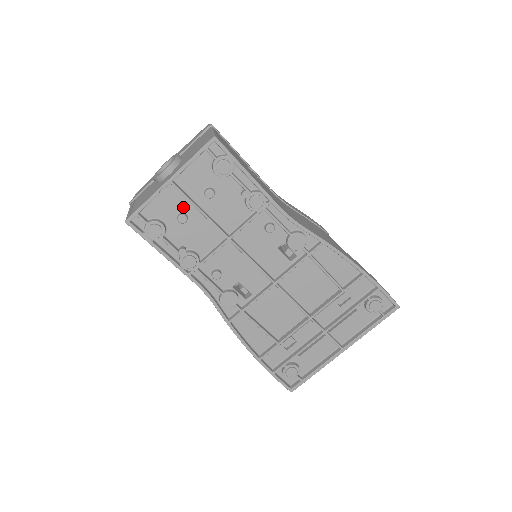
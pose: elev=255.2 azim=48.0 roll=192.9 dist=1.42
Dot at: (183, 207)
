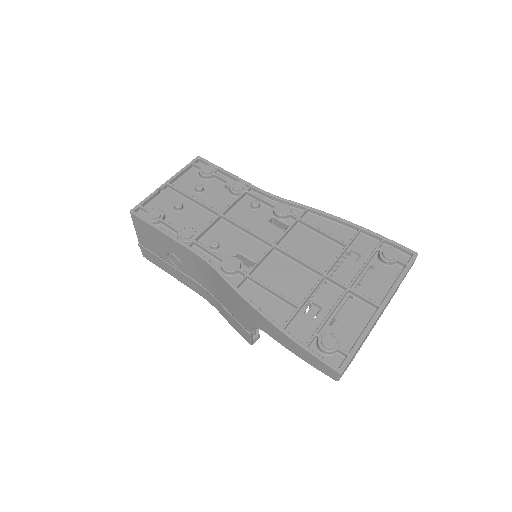
Dot at: (179, 201)
